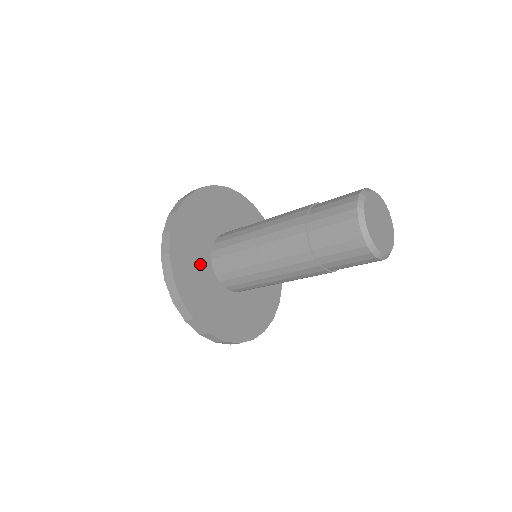
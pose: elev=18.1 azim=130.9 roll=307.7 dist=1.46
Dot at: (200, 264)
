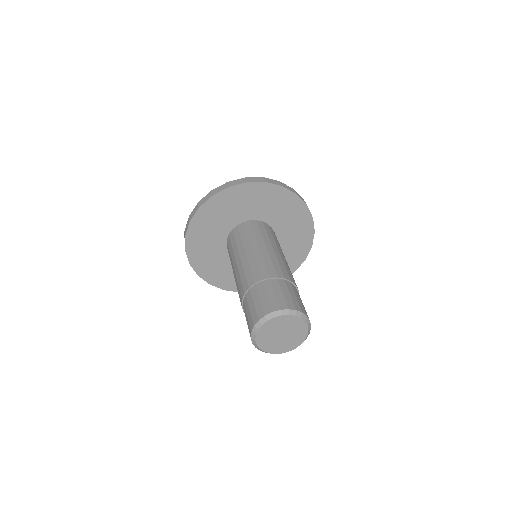
Dot at: (220, 227)
